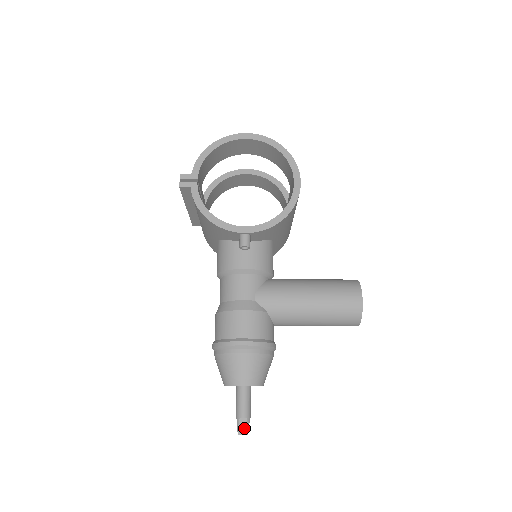
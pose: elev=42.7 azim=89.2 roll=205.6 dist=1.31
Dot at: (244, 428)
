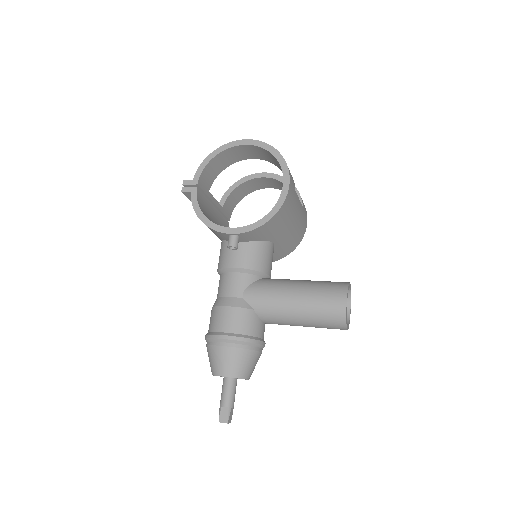
Dot at: (224, 417)
